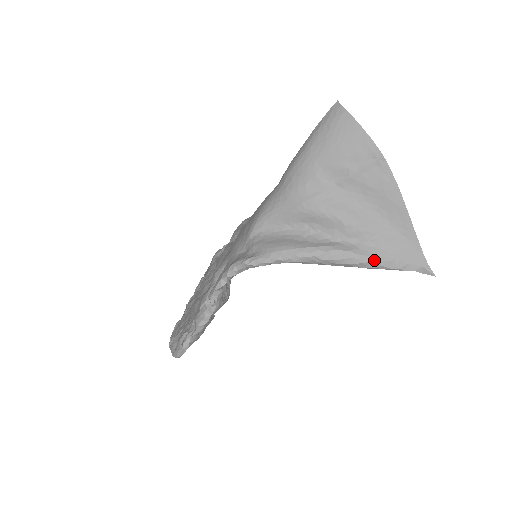
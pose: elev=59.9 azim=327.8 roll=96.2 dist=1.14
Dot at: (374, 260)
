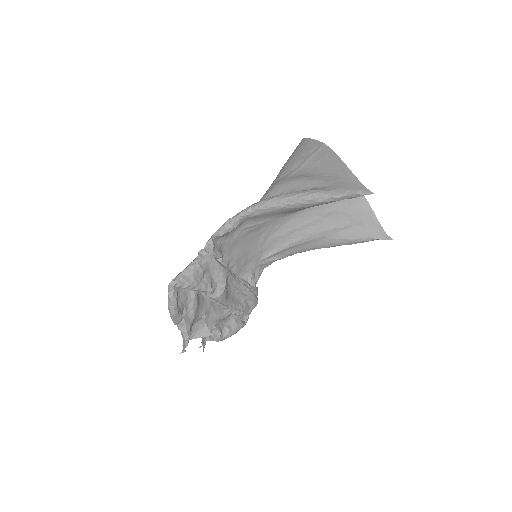
Dot at: (320, 191)
